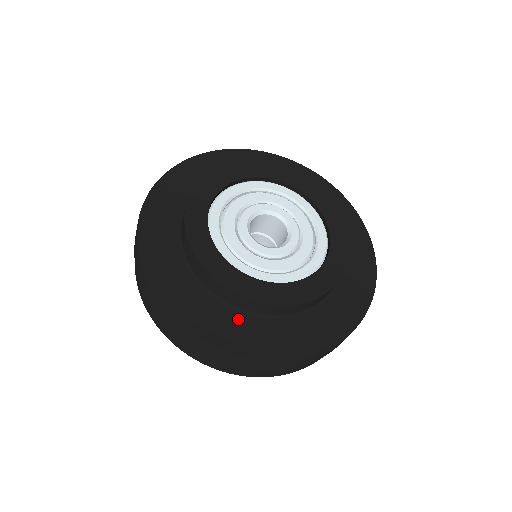
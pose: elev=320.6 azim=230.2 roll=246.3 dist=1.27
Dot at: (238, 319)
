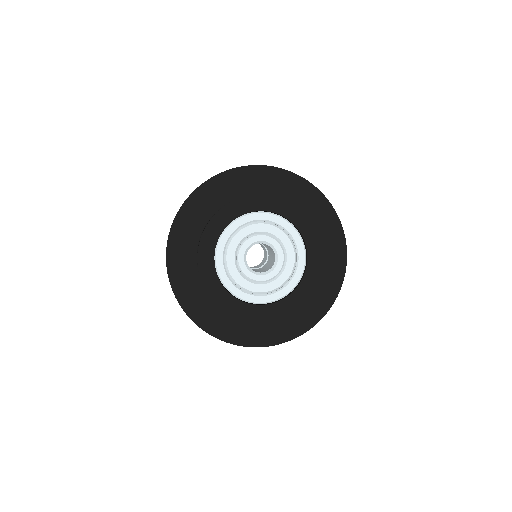
Dot at: (228, 318)
